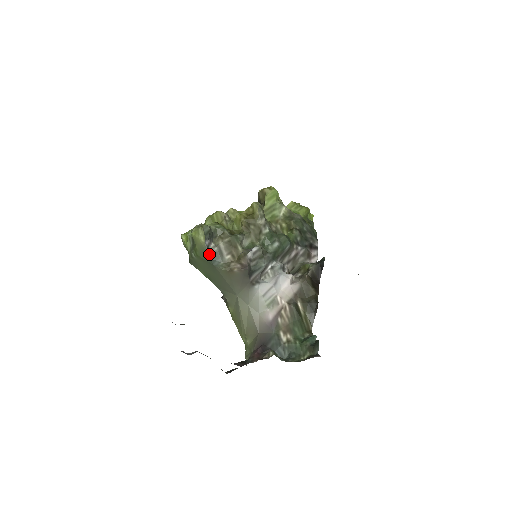
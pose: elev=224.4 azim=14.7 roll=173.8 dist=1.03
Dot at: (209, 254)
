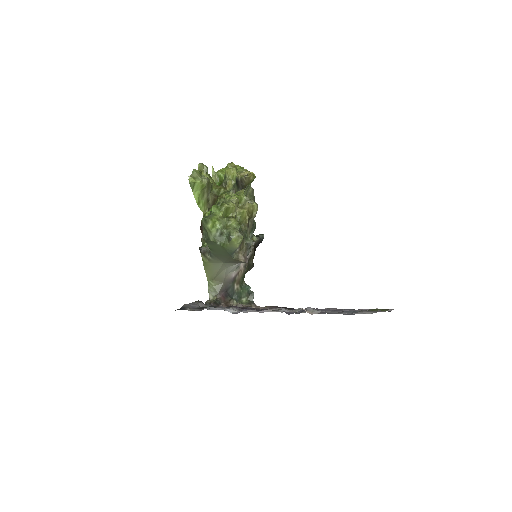
Dot at: (232, 249)
